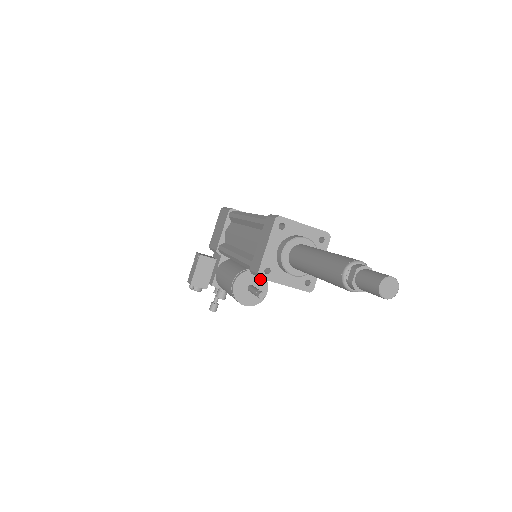
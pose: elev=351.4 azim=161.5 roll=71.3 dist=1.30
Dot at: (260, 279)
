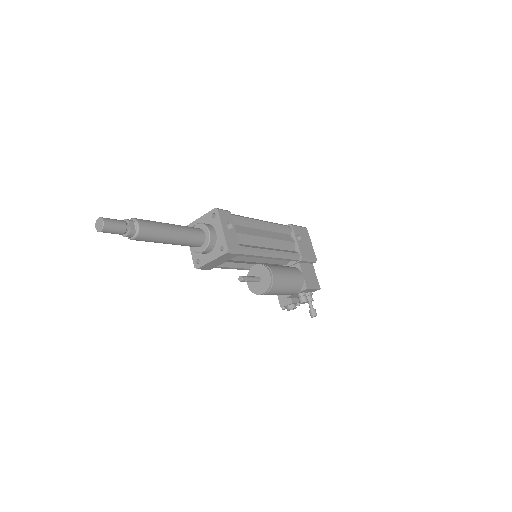
Dot at: (260, 269)
